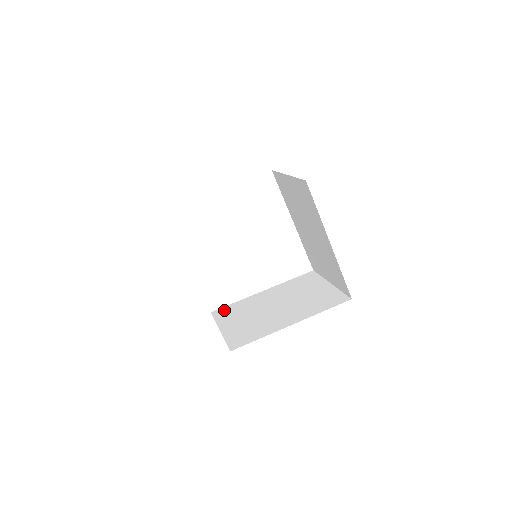
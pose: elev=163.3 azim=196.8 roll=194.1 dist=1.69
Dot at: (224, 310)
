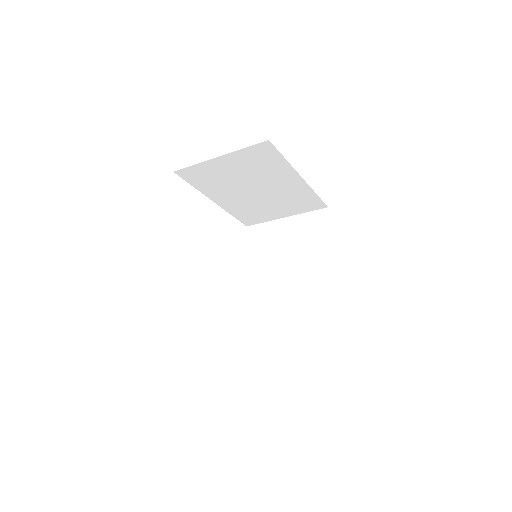
Dot at: occluded
